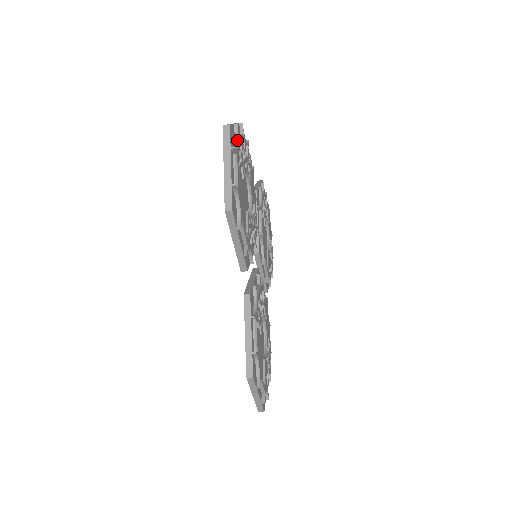
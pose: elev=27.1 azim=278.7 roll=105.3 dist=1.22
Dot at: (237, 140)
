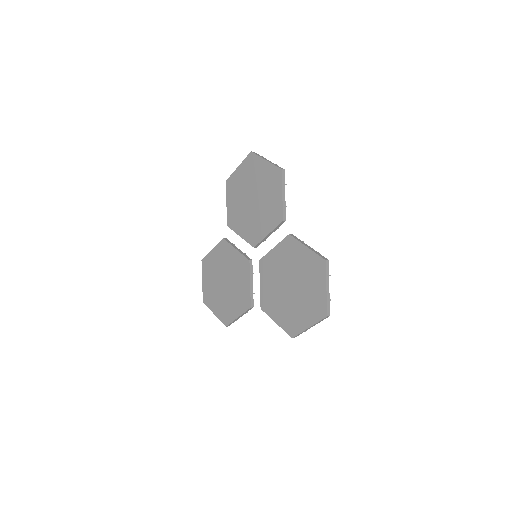
Dot at: occluded
